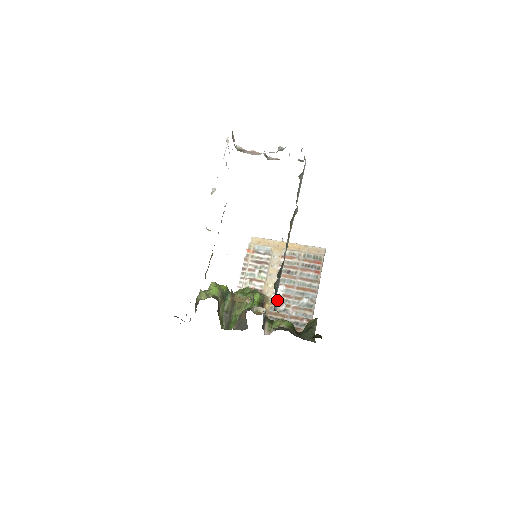
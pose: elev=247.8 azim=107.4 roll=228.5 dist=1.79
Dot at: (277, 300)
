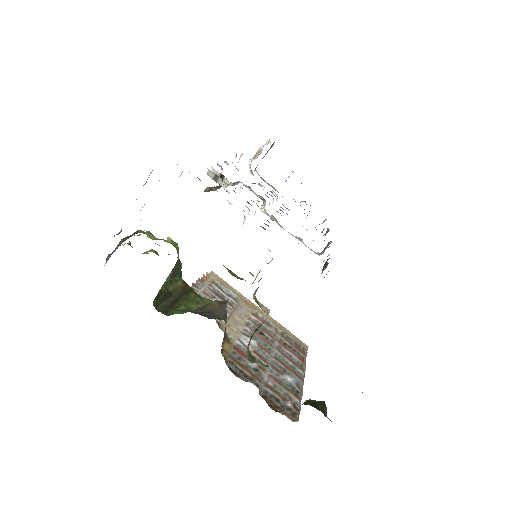
Dot at: (244, 350)
